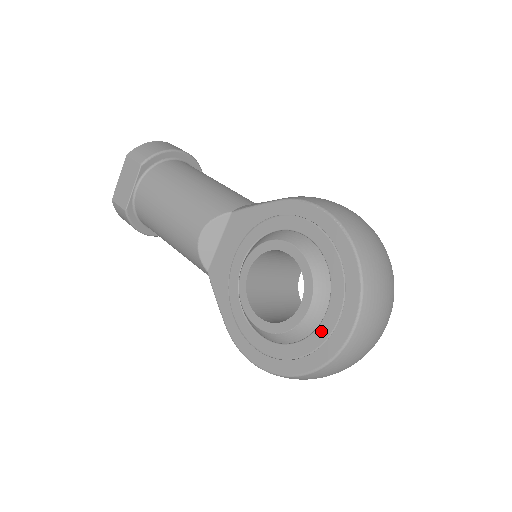
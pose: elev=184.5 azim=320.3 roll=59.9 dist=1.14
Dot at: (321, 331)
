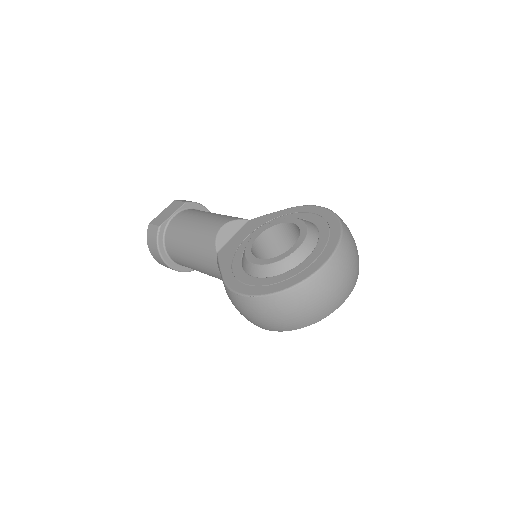
Dot at: (306, 261)
